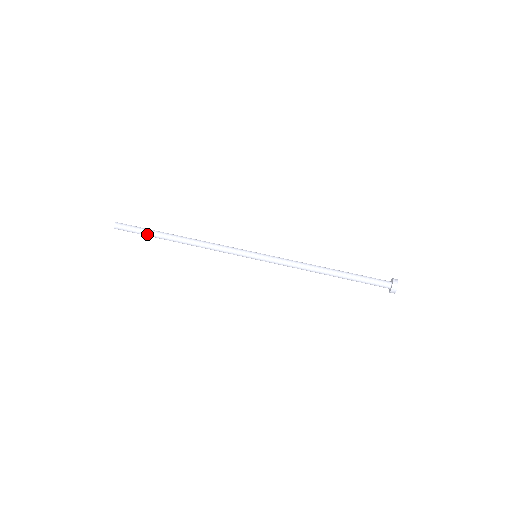
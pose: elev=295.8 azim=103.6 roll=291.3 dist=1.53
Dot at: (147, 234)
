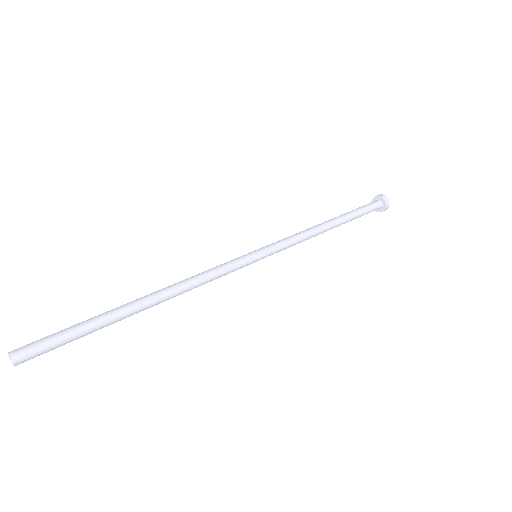
Dot at: (89, 330)
